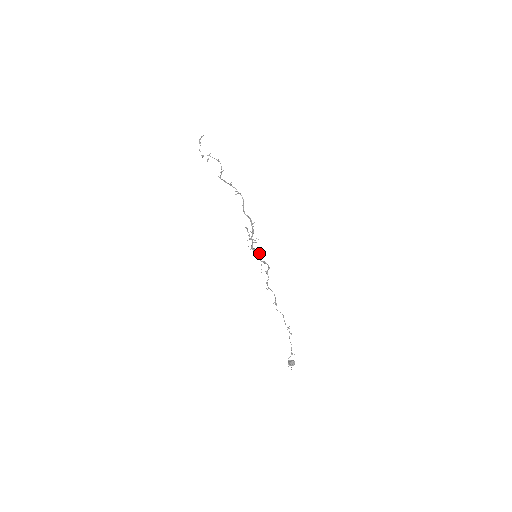
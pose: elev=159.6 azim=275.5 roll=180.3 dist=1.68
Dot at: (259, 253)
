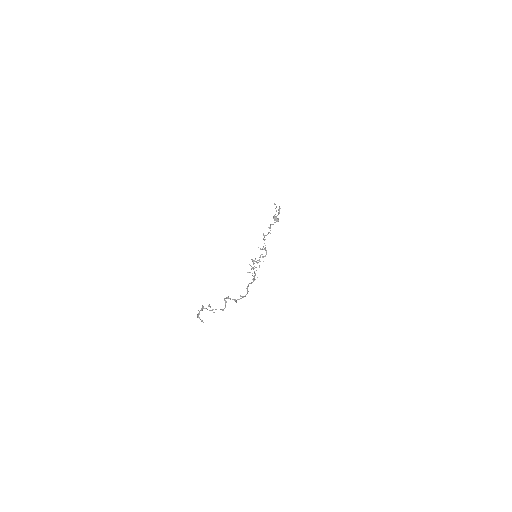
Dot at: (259, 261)
